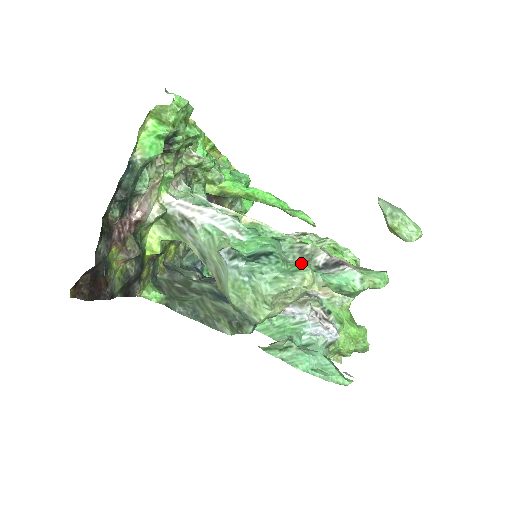
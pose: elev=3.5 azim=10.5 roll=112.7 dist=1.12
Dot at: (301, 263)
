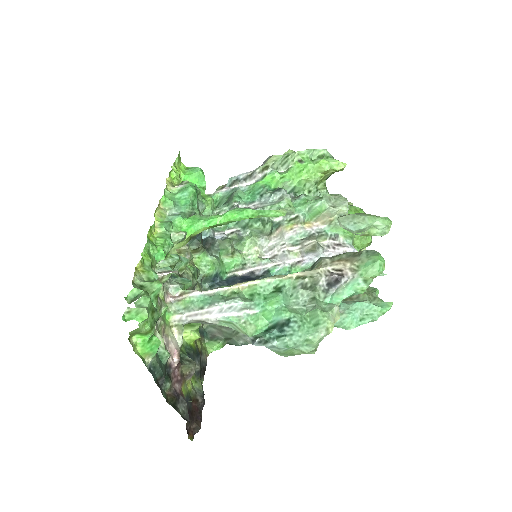
Dot at: (316, 315)
